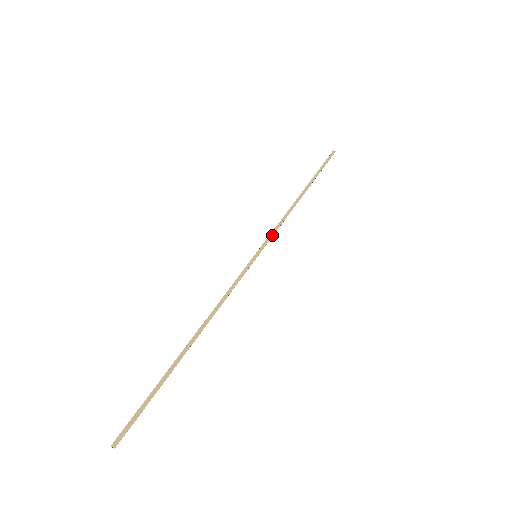
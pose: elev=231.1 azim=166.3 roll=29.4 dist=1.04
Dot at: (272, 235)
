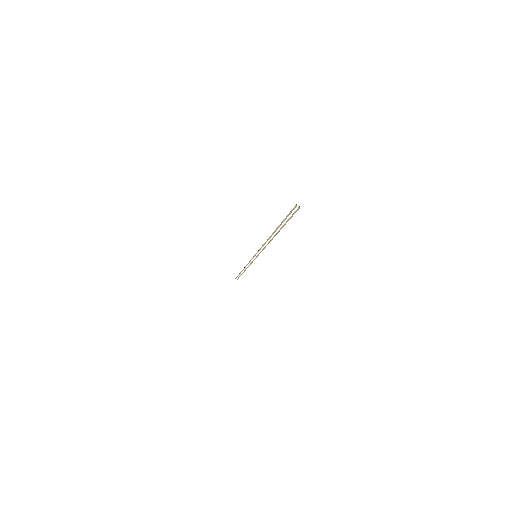
Dot at: occluded
